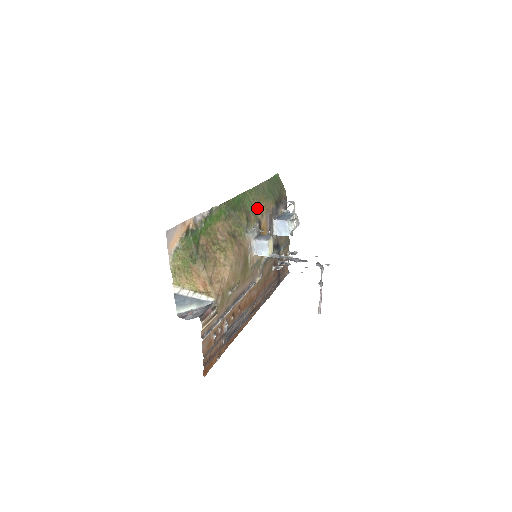
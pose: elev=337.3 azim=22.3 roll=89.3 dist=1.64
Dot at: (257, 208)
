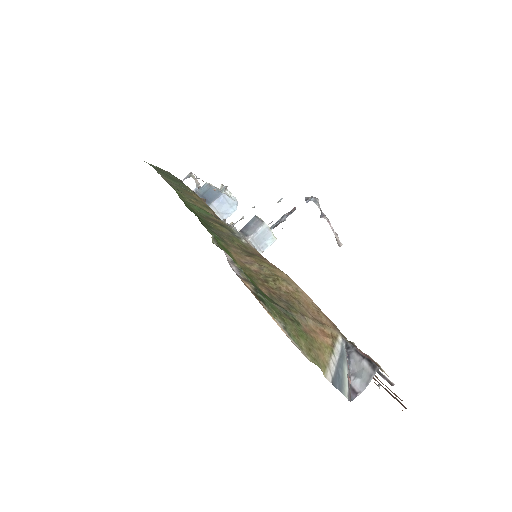
Dot at: (202, 206)
